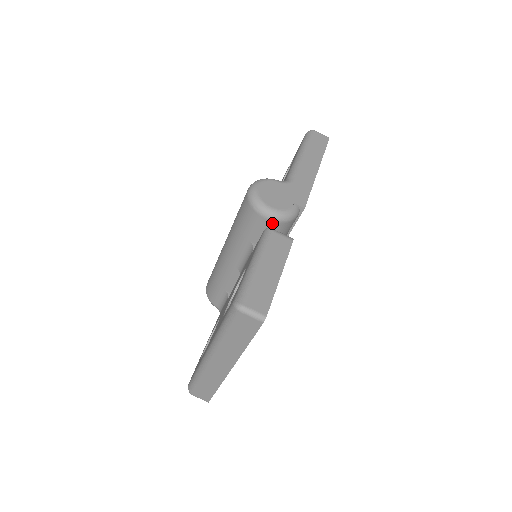
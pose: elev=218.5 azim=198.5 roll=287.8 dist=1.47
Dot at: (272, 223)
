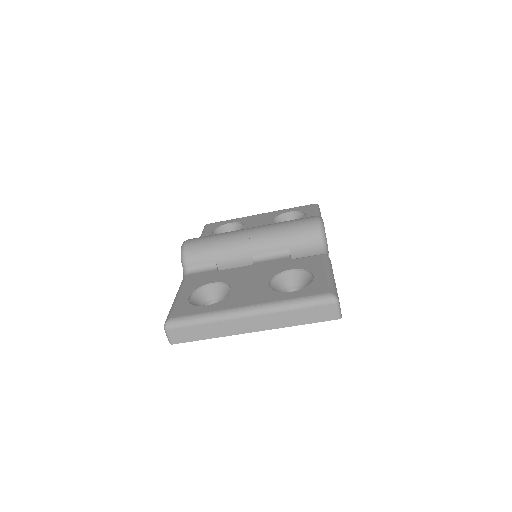
Dot at: (319, 252)
